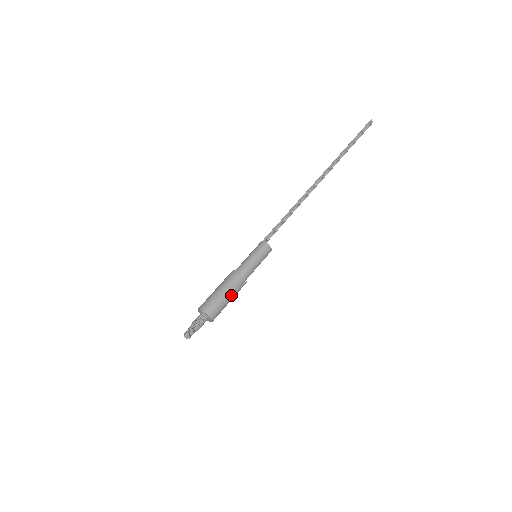
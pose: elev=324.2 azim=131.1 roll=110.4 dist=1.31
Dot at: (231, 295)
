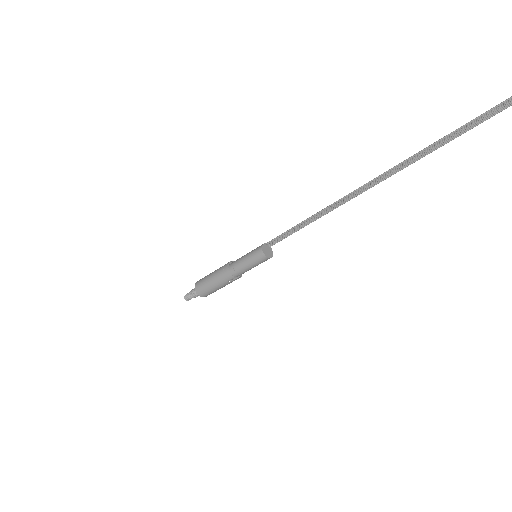
Dot at: (219, 285)
